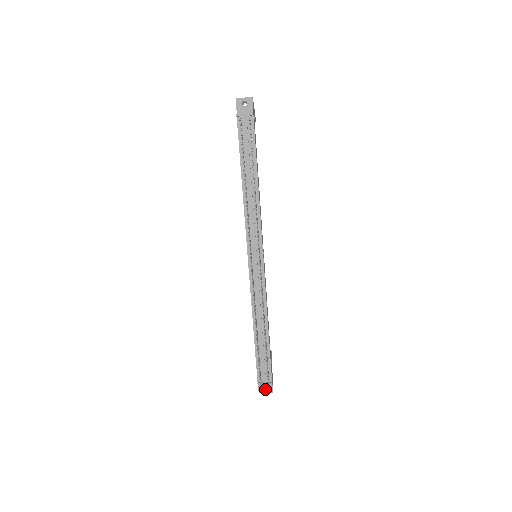
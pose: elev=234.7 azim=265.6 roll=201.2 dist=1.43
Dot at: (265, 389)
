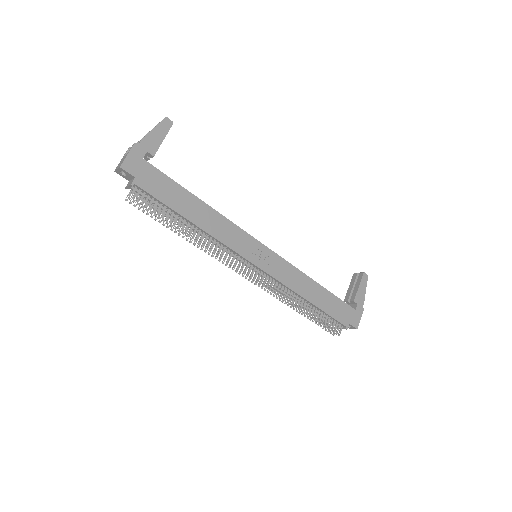
Dot at: occluded
